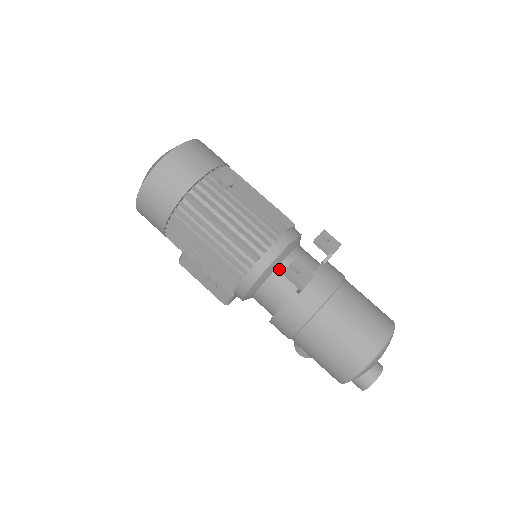
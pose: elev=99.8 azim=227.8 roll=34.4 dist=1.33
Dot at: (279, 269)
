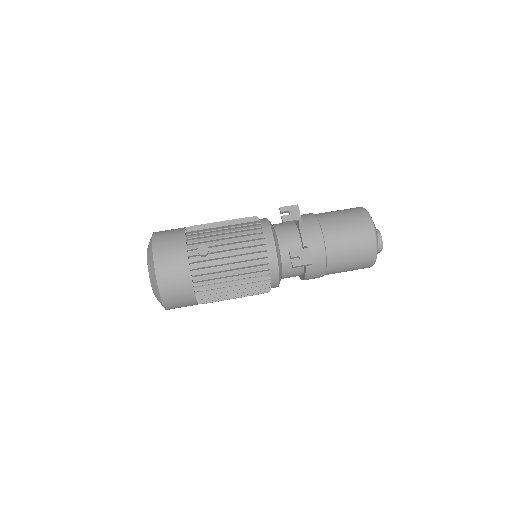
Dot at: (283, 260)
